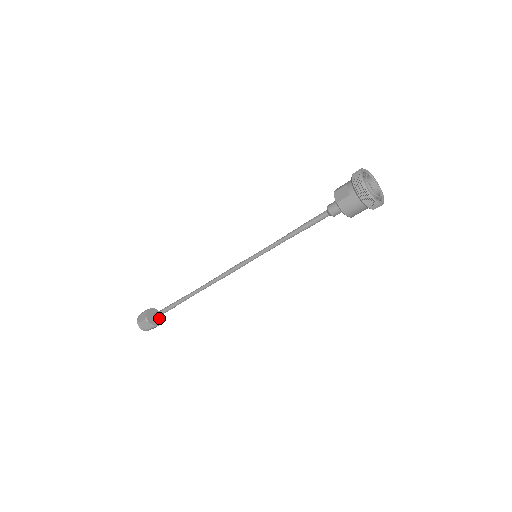
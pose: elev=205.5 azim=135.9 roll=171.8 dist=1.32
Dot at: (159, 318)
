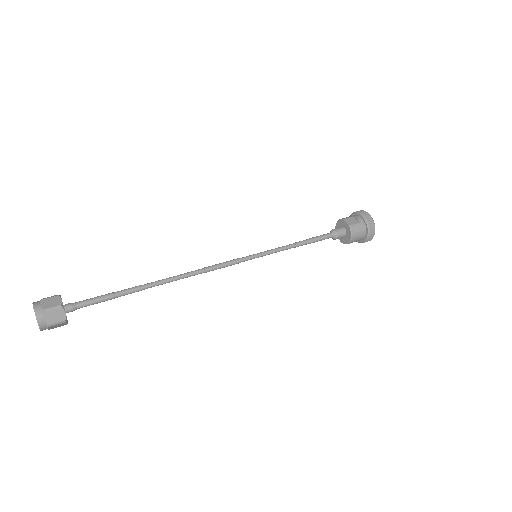
Dot at: occluded
